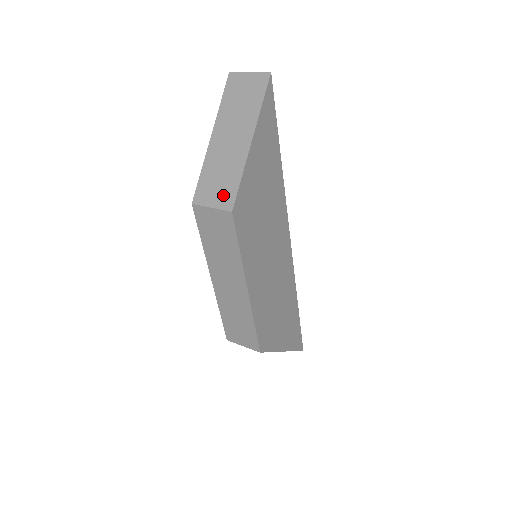
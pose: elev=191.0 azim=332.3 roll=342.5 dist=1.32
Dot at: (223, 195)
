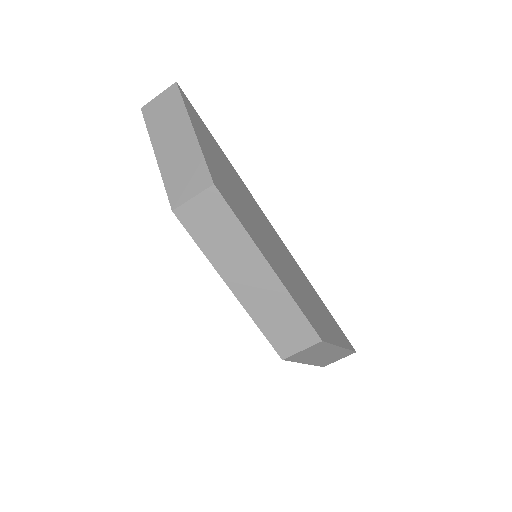
Dot at: (196, 180)
